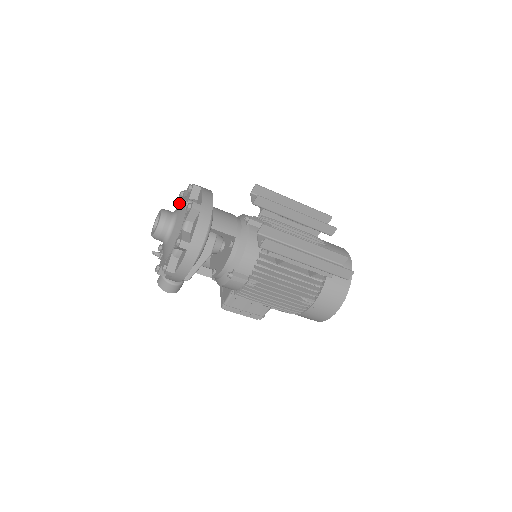
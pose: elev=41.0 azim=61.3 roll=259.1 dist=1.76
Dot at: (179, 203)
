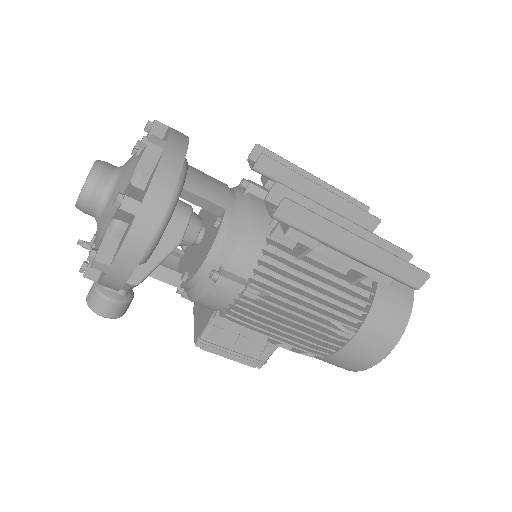
Dot at: occluded
